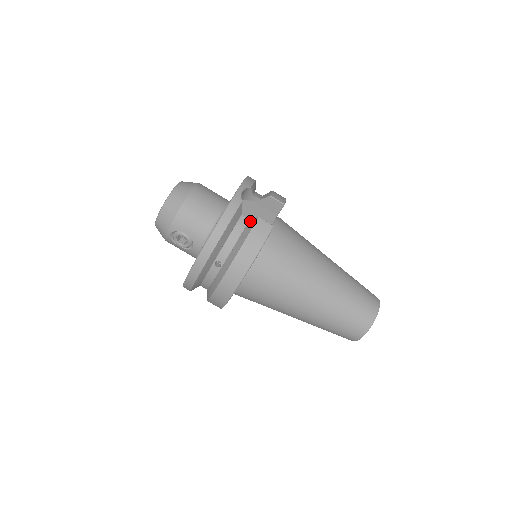
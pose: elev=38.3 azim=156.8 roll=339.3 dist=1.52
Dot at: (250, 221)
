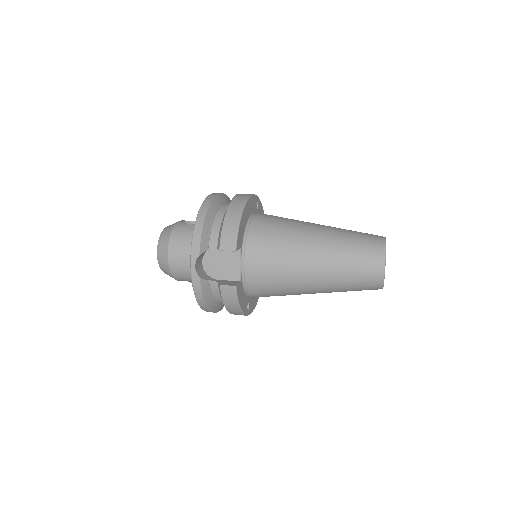
Dot at: (218, 285)
